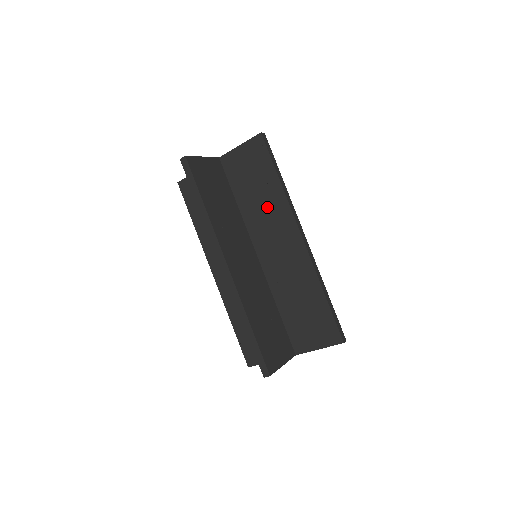
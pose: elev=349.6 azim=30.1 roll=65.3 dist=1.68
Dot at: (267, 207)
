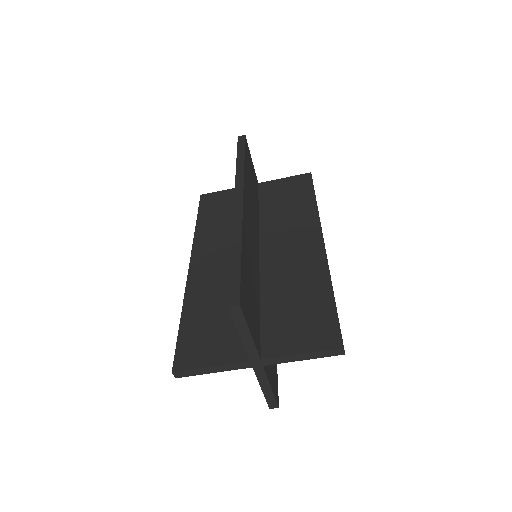
Dot at: (293, 217)
